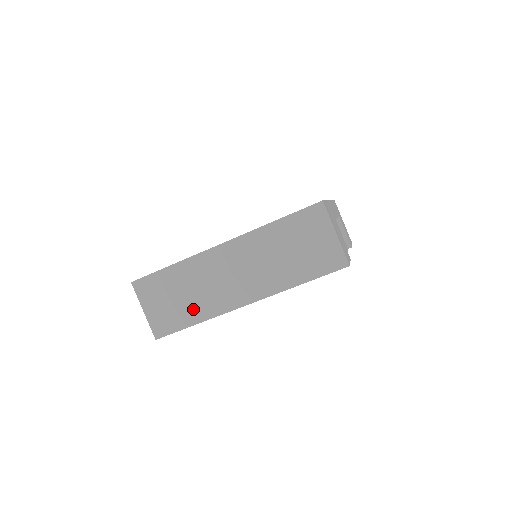
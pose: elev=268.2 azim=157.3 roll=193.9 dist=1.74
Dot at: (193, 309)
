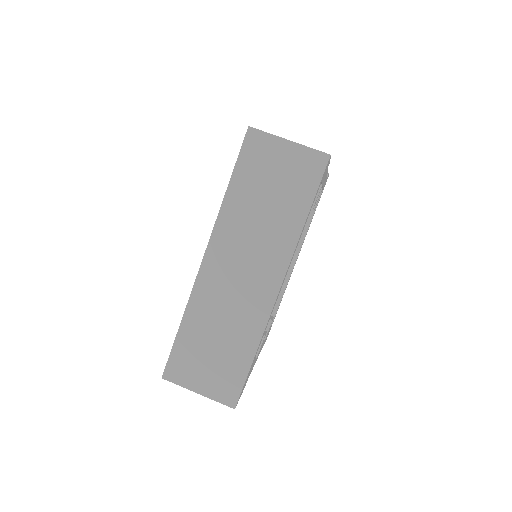
Dot at: (238, 343)
